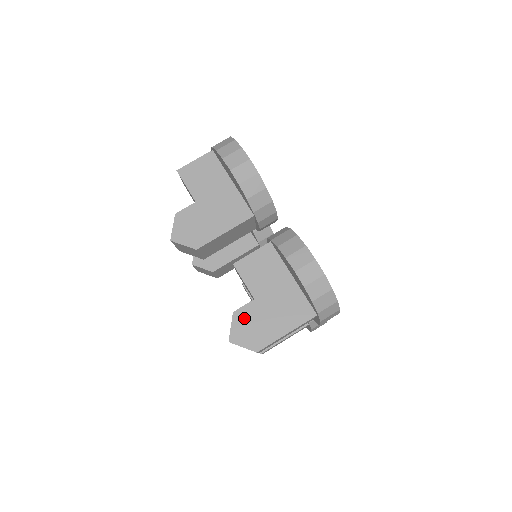
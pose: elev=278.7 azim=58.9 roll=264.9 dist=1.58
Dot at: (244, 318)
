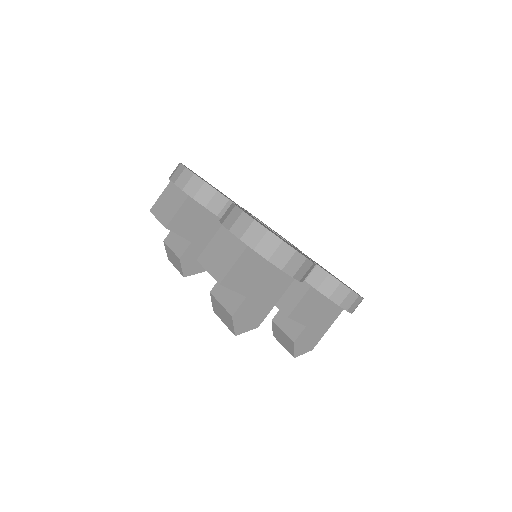
Dot at: (302, 340)
